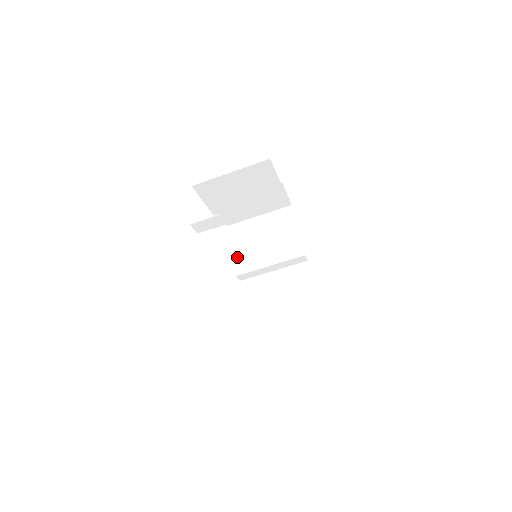
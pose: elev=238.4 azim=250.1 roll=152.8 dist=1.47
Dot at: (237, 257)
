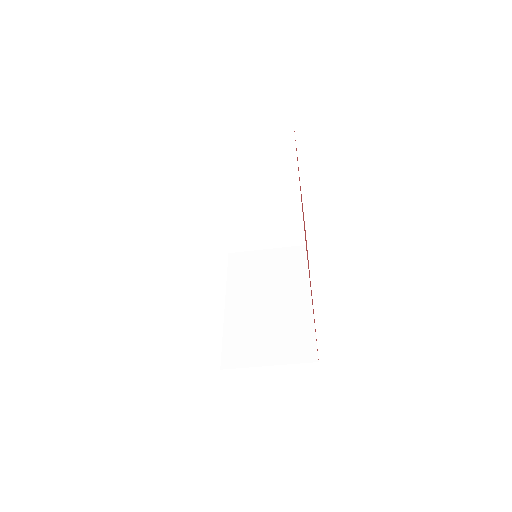
Dot at: (211, 184)
